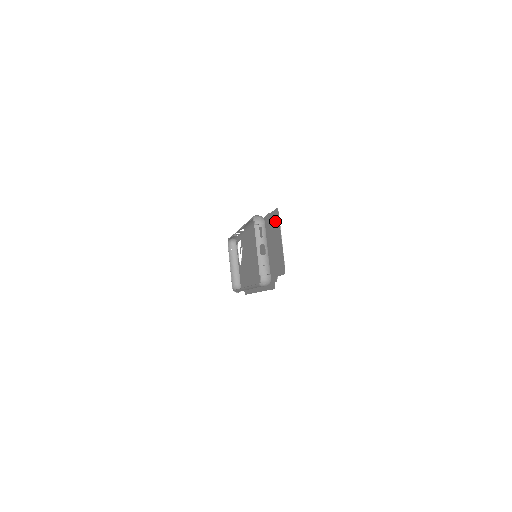
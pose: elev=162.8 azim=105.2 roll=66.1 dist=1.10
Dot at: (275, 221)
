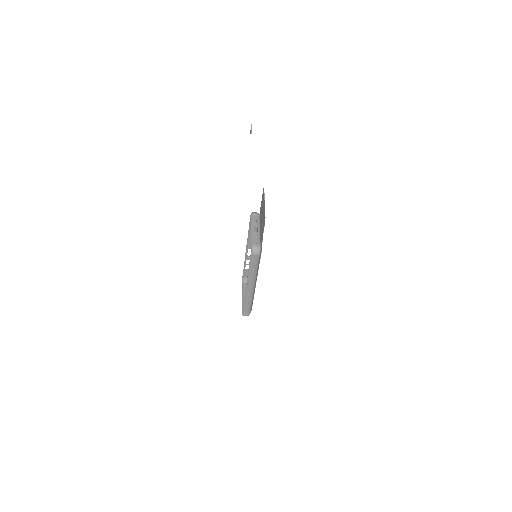
Dot at: (263, 198)
